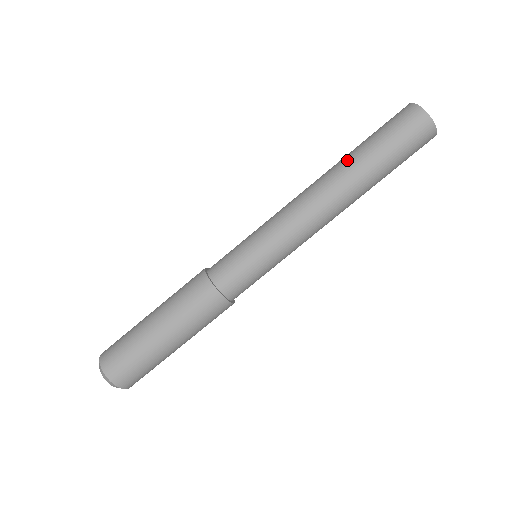
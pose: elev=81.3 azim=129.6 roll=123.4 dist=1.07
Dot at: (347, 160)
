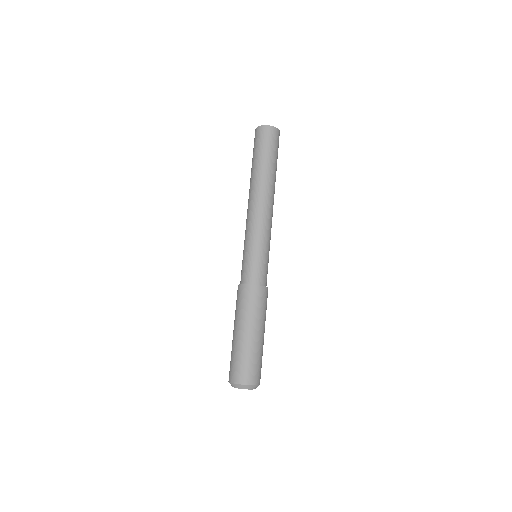
Dot at: (254, 174)
